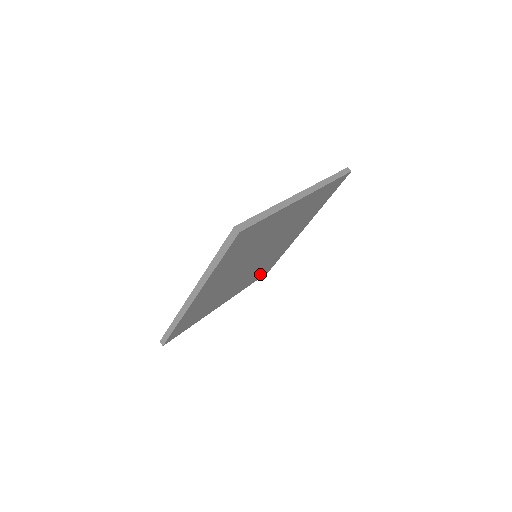
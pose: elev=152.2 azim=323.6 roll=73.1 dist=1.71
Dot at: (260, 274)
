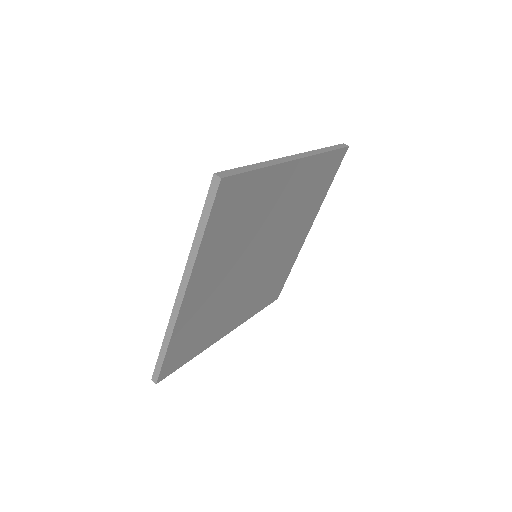
Dot at: (268, 297)
